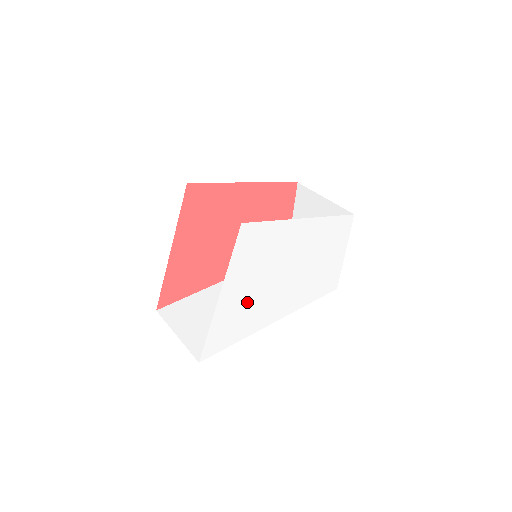
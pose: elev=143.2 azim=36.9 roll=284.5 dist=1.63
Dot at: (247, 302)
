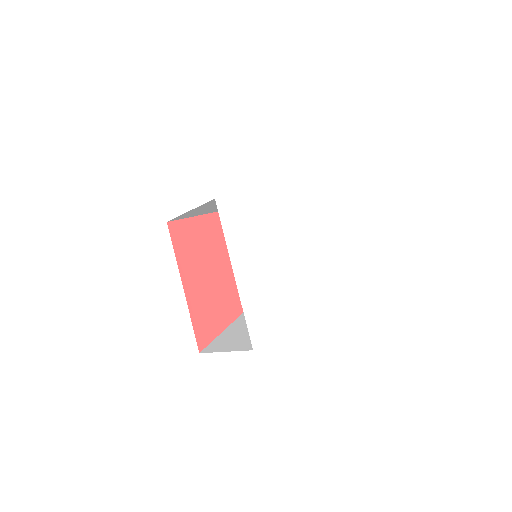
Dot at: (264, 277)
